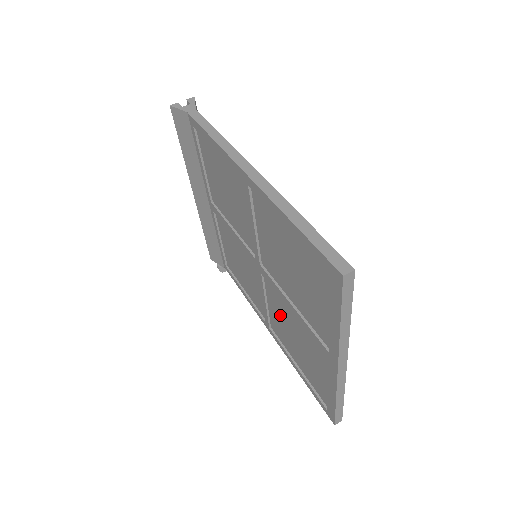
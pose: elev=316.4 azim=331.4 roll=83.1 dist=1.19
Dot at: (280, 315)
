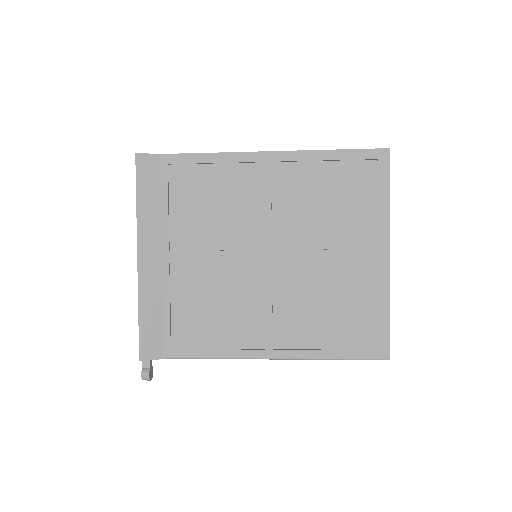
Dot at: (298, 297)
